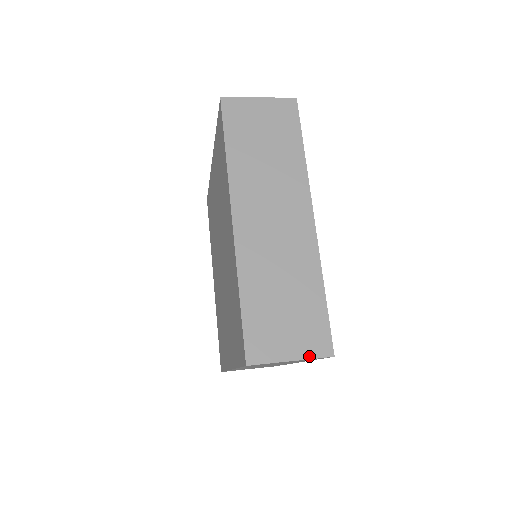
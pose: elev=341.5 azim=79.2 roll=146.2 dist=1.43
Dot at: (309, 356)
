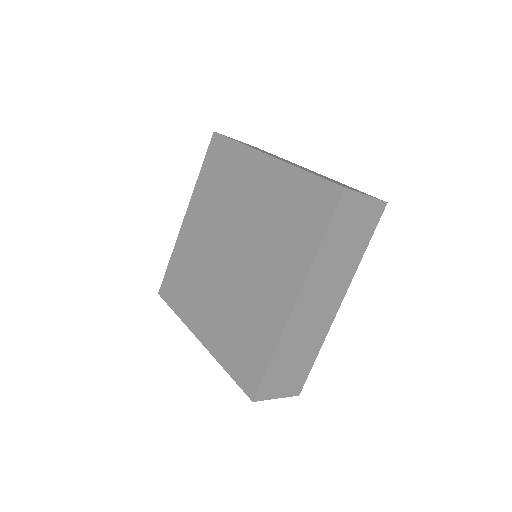
Dot at: (374, 198)
